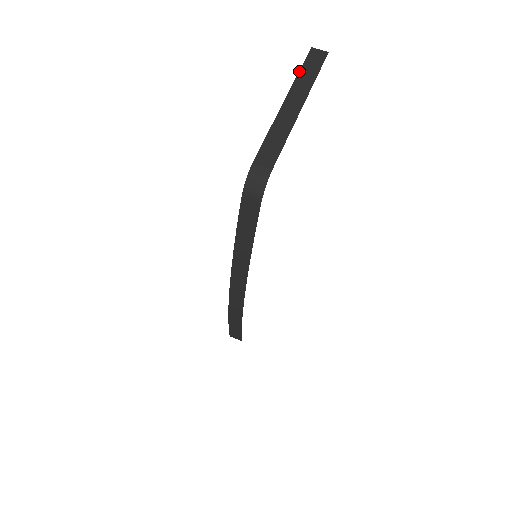
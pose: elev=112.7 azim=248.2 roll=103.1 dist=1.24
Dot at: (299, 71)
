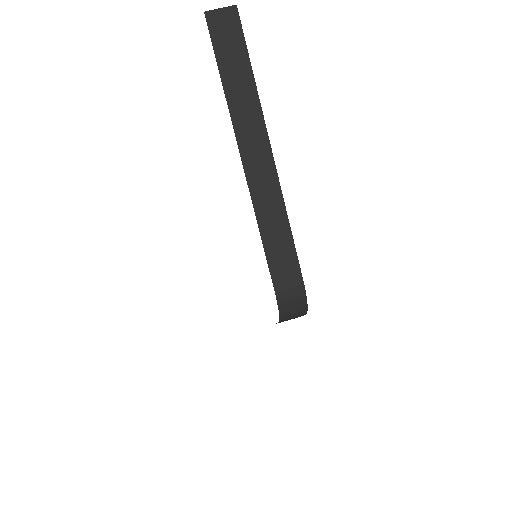
Dot at: occluded
